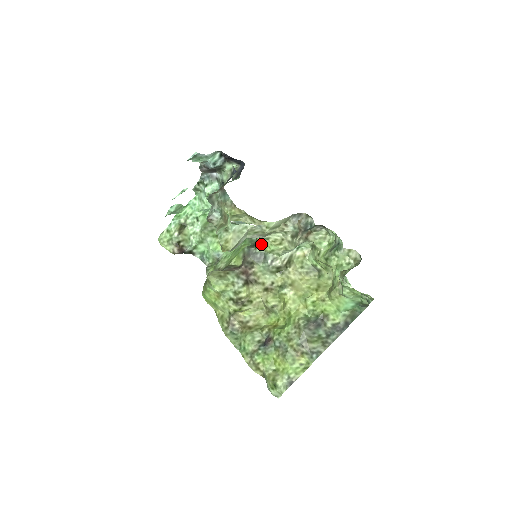
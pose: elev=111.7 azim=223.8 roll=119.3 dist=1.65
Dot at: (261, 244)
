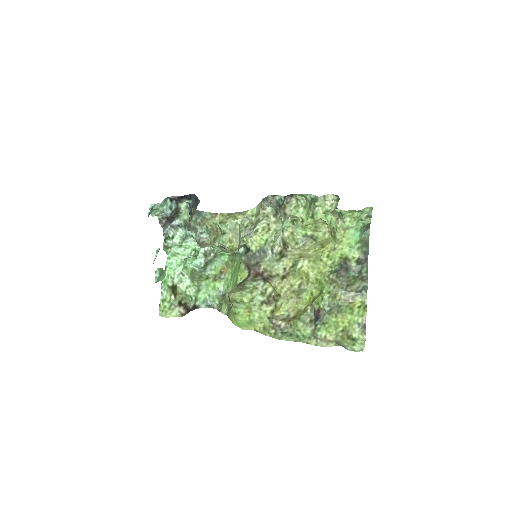
Dot at: (254, 242)
